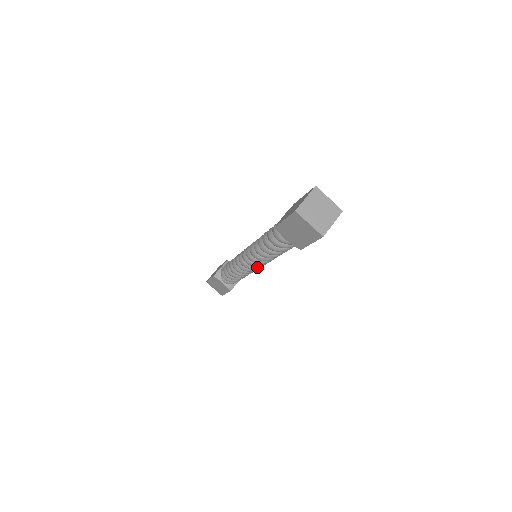
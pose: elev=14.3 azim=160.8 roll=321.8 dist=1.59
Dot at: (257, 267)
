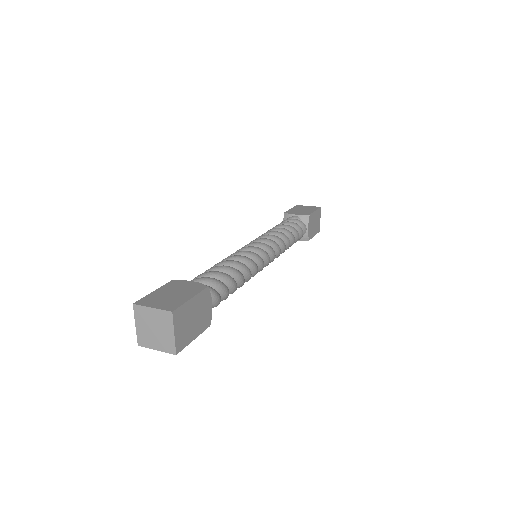
Dot at: occluded
